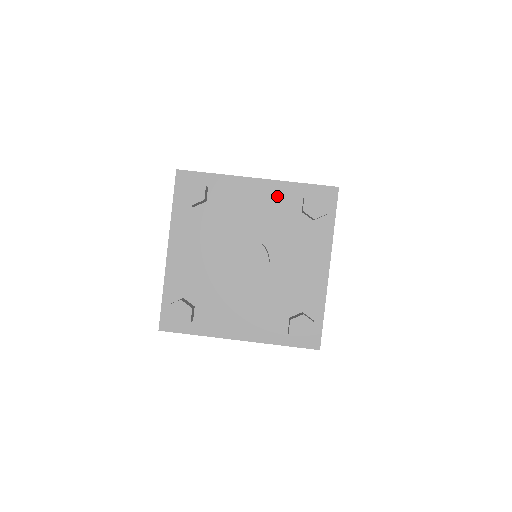
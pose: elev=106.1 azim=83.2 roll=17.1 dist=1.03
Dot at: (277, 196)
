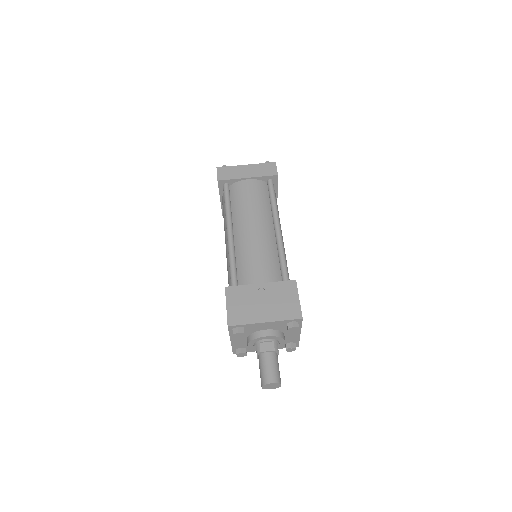
Dot at: (275, 324)
